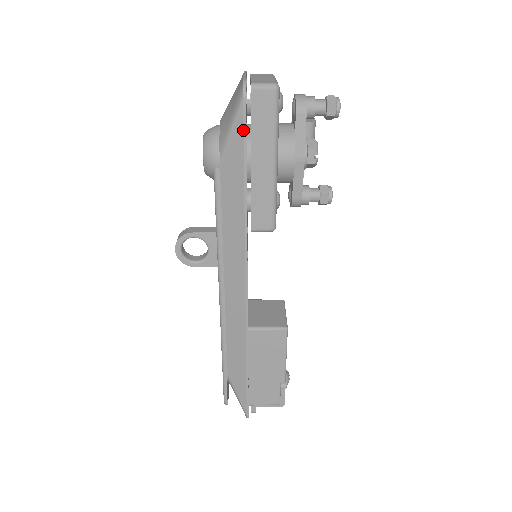
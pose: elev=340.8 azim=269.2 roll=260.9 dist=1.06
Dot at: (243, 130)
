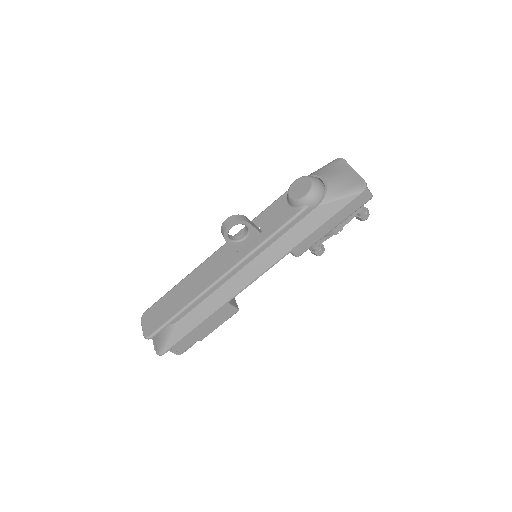
Dot at: (346, 205)
